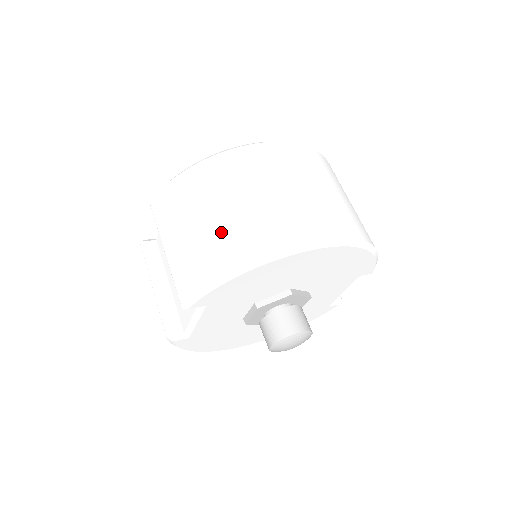
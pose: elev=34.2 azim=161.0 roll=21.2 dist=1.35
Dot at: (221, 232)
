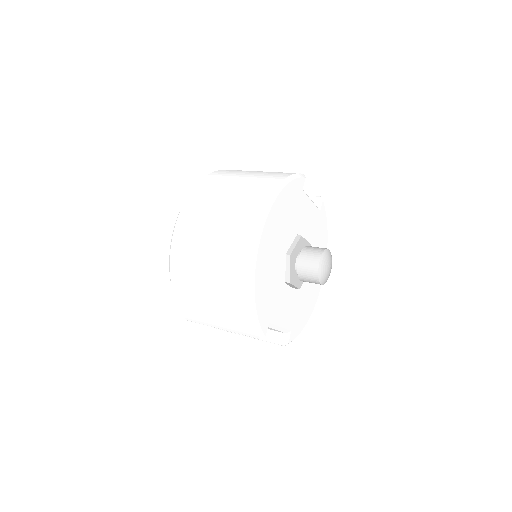
Dot at: (222, 297)
